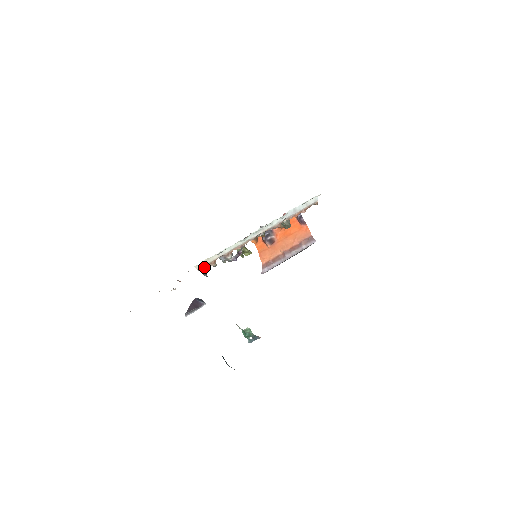
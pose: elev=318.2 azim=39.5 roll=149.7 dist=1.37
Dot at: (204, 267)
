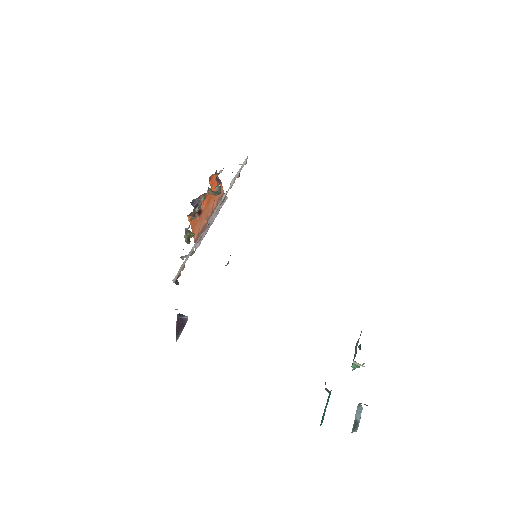
Dot at: (177, 276)
